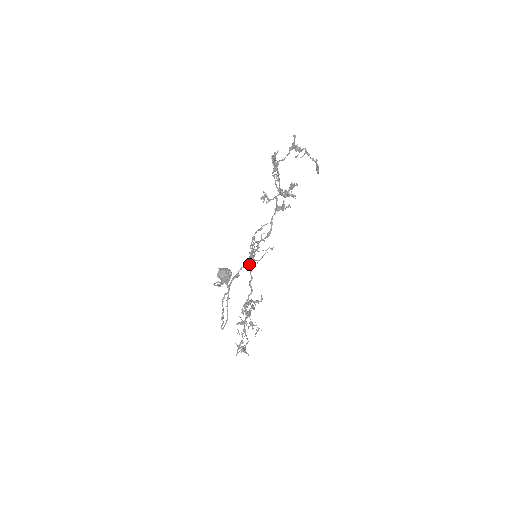
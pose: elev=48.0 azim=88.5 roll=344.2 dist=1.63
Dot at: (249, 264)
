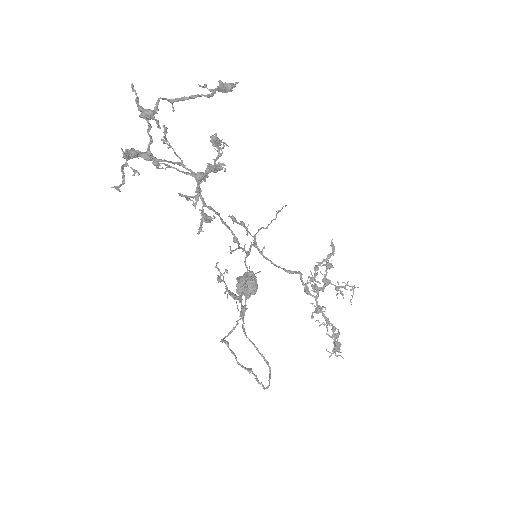
Dot at: occluded
